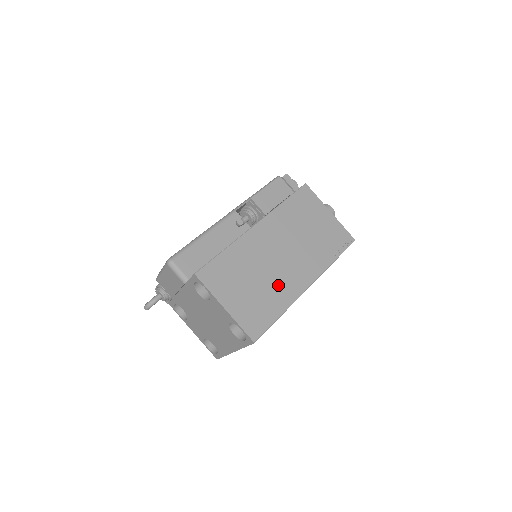
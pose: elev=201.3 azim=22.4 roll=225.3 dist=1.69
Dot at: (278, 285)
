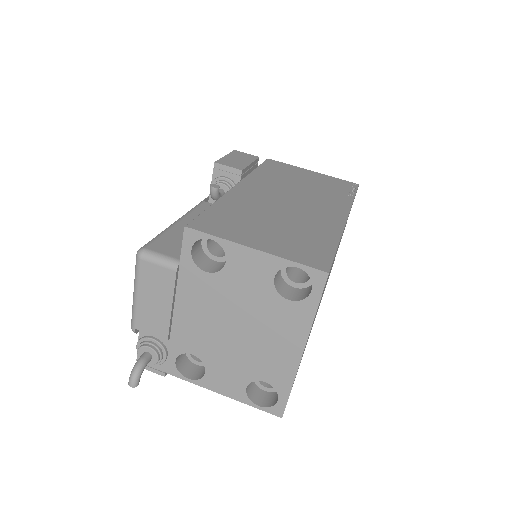
Dot at: (308, 221)
